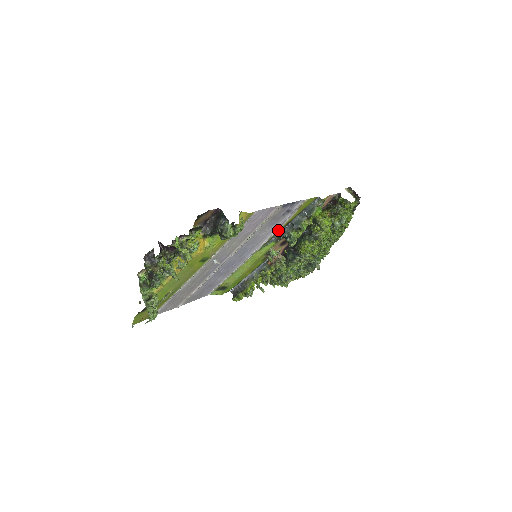
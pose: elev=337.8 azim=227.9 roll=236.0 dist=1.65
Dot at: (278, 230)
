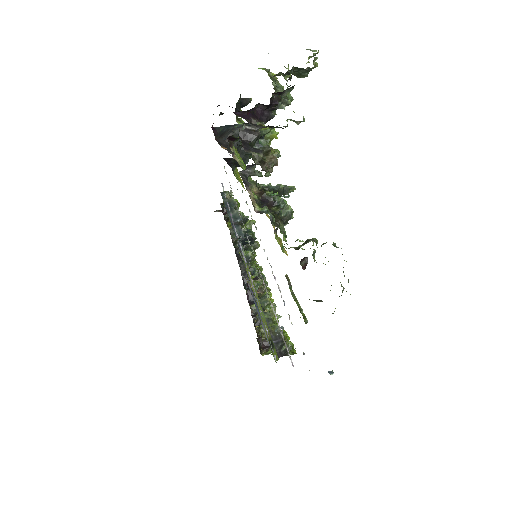
Dot at: occluded
